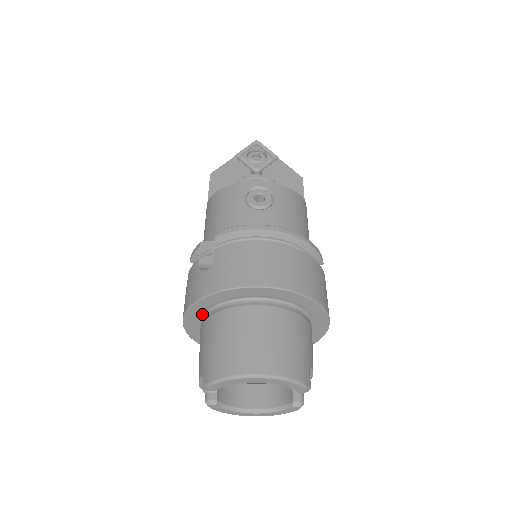
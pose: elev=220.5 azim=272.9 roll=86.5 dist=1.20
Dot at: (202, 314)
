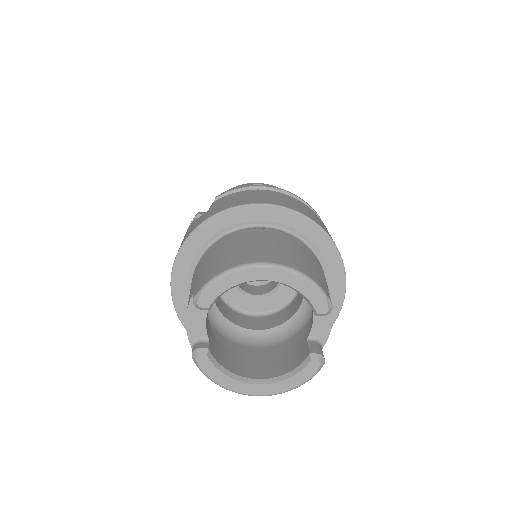
Dot at: (195, 261)
